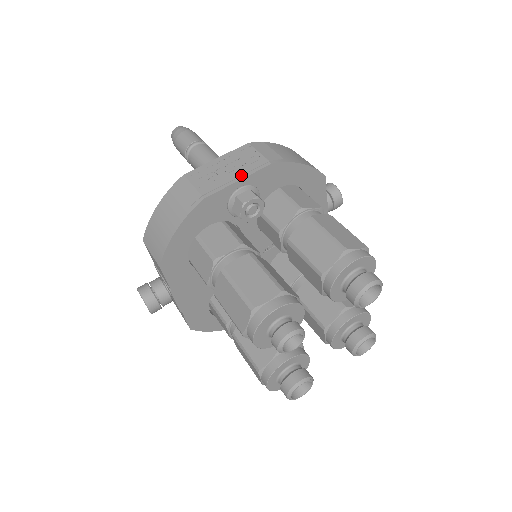
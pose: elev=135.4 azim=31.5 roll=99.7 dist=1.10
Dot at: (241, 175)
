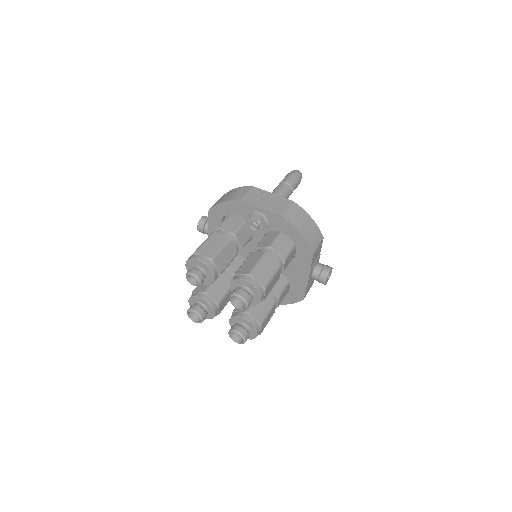
Dot at: (265, 207)
